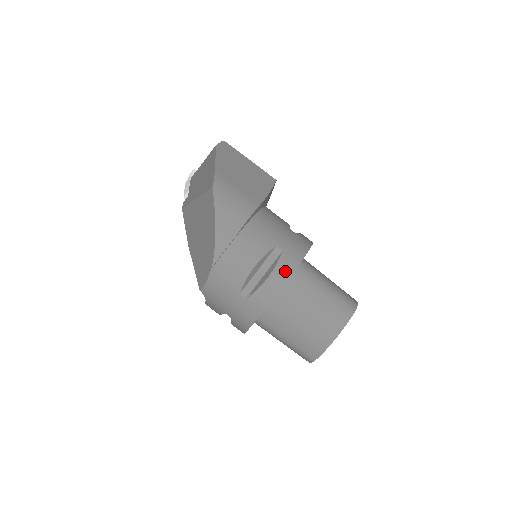
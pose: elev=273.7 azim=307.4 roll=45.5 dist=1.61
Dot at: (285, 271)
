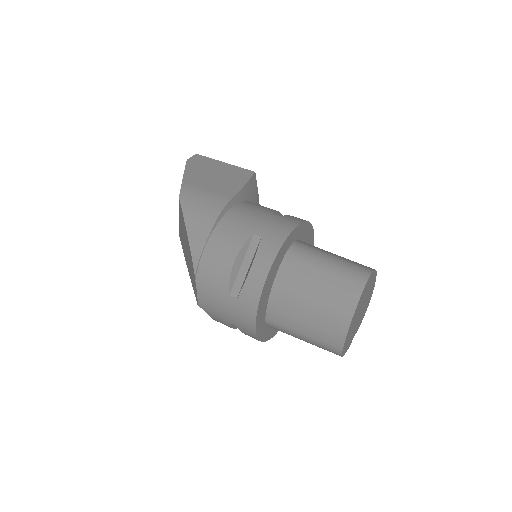
Dot at: (267, 256)
